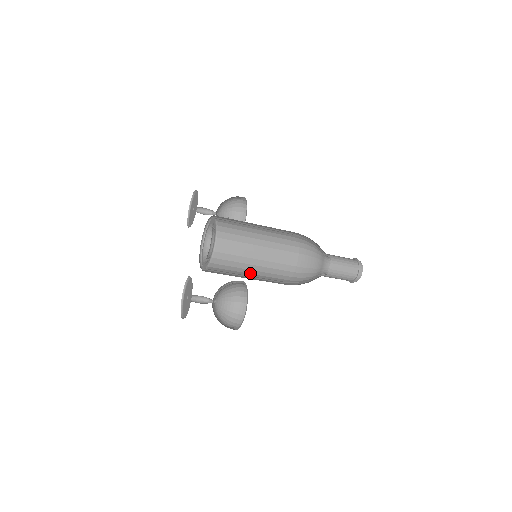
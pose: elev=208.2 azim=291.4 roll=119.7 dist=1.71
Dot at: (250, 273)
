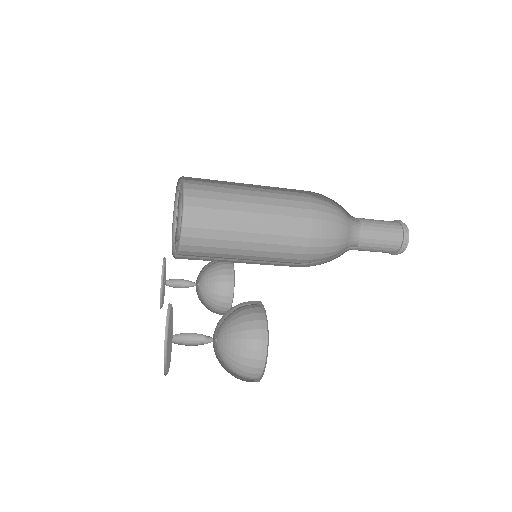
Dot at: (249, 231)
